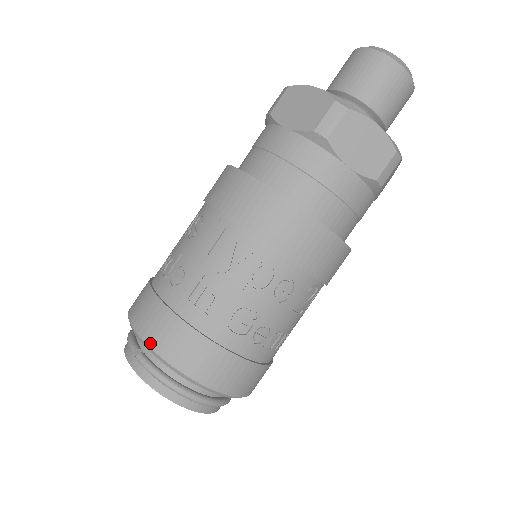
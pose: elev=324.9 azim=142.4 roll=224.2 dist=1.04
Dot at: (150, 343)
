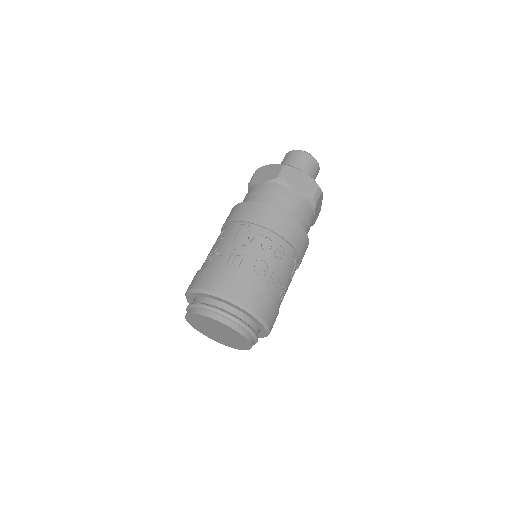
Dot at: (209, 289)
